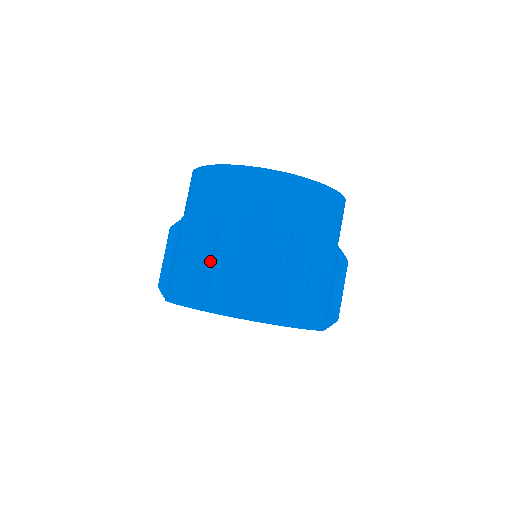
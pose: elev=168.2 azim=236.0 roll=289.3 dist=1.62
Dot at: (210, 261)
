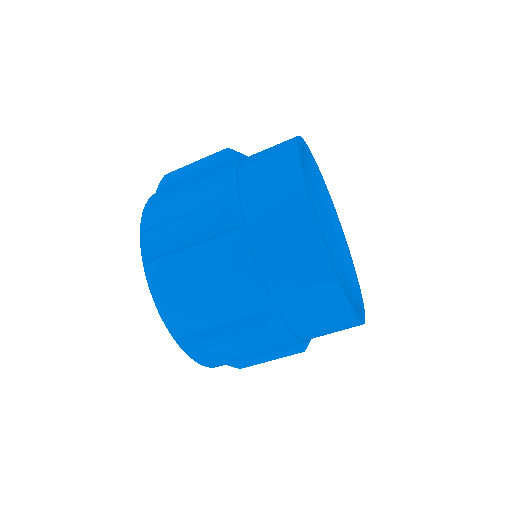
Dot at: (190, 243)
